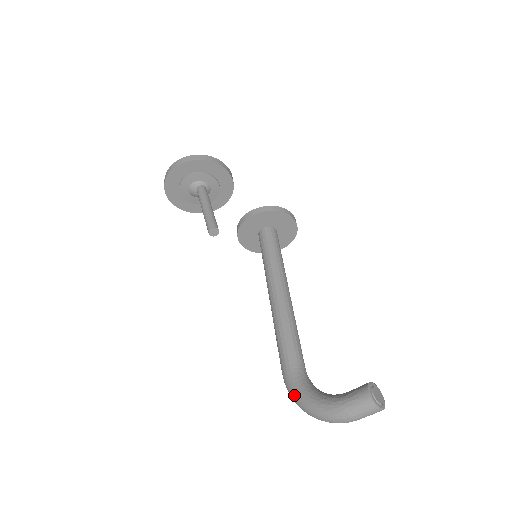
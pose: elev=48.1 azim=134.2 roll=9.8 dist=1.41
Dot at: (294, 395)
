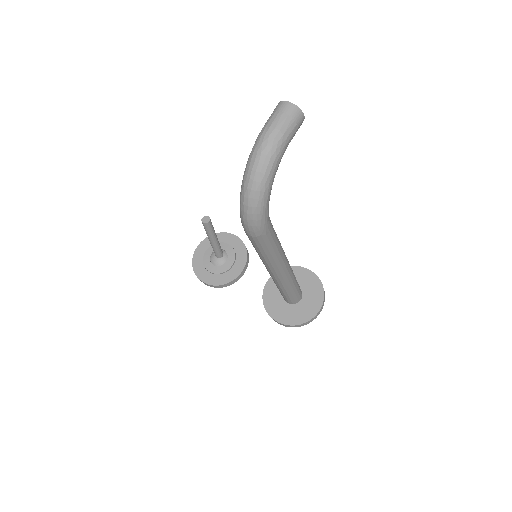
Dot at: occluded
